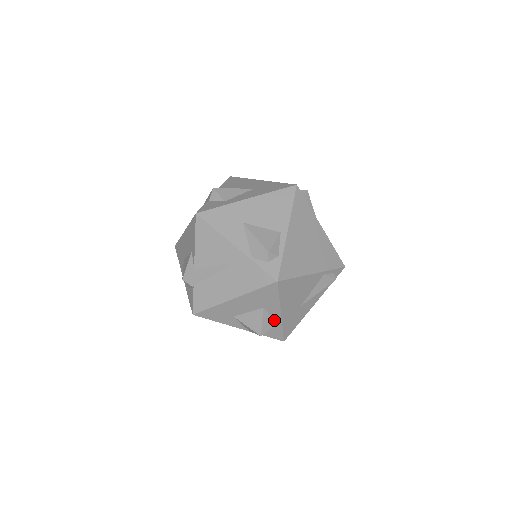
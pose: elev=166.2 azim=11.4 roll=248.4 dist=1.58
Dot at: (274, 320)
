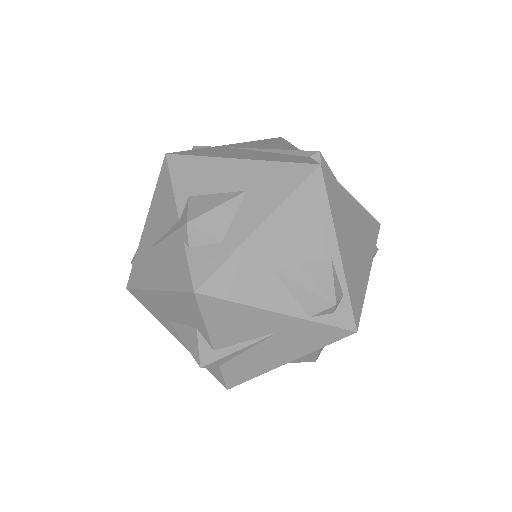
Dot at: occluded
